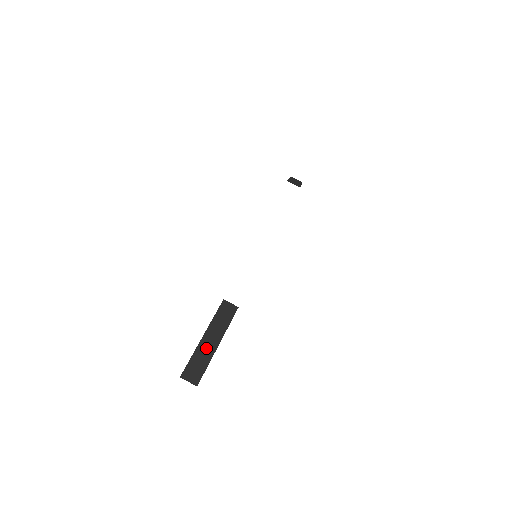
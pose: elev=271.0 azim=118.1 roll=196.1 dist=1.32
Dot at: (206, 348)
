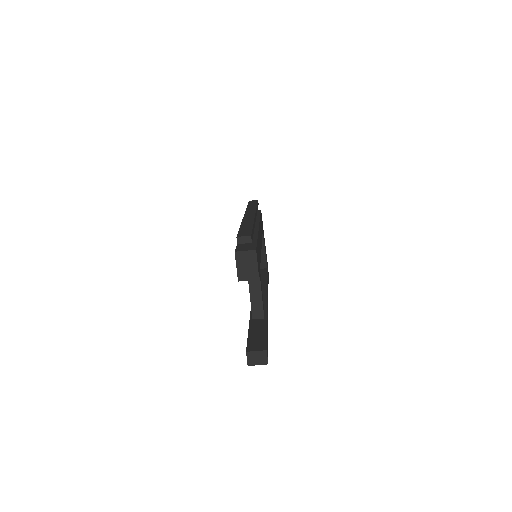
Dot at: occluded
